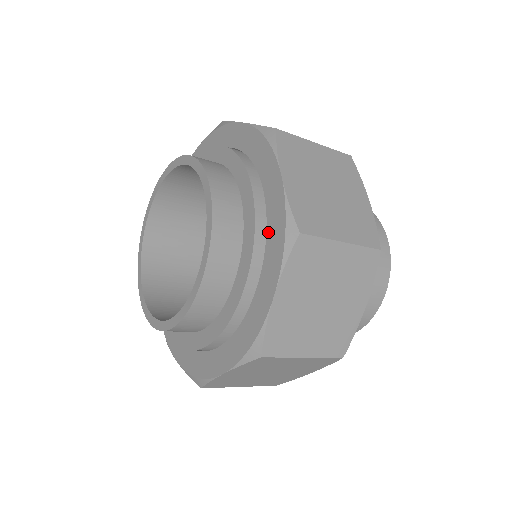
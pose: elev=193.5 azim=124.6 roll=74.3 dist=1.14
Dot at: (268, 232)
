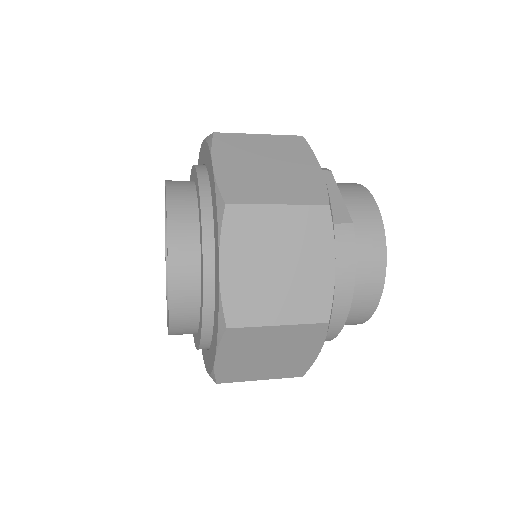
Dot at: (213, 216)
